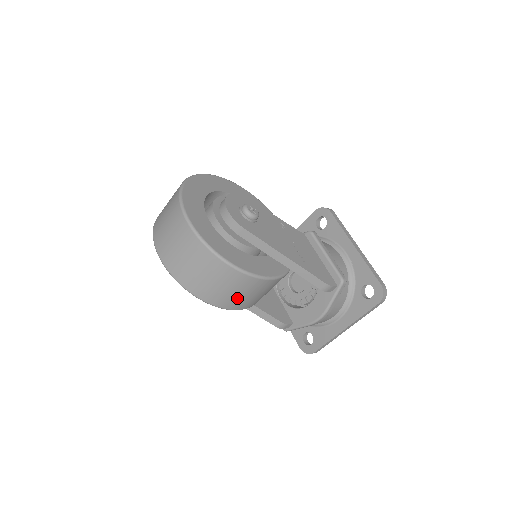
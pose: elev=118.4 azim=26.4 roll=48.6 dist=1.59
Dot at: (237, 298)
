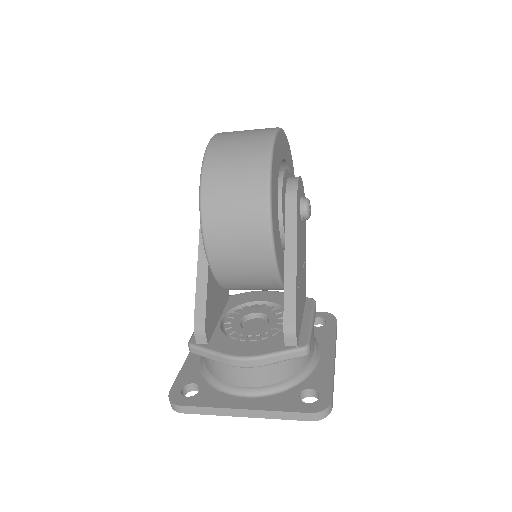
Dot at: (226, 222)
